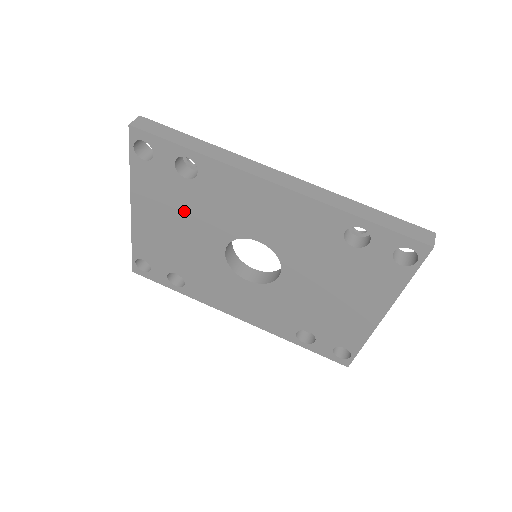
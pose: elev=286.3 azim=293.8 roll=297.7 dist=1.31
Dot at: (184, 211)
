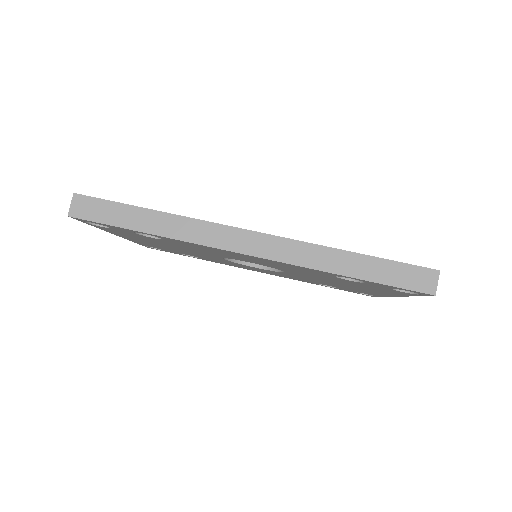
Dot at: (167, 244)
